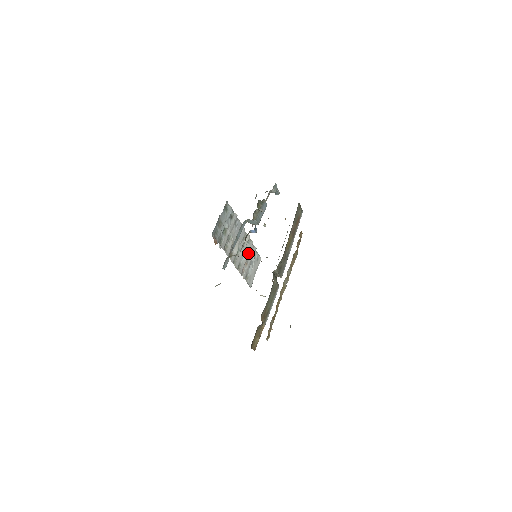
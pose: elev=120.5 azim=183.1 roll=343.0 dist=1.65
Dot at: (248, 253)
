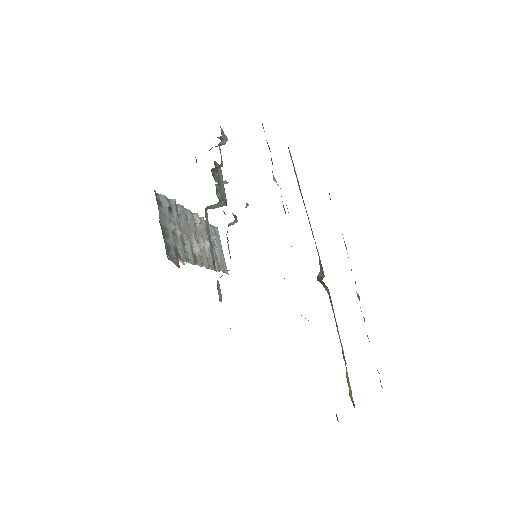
Dot at: (206, 236)
